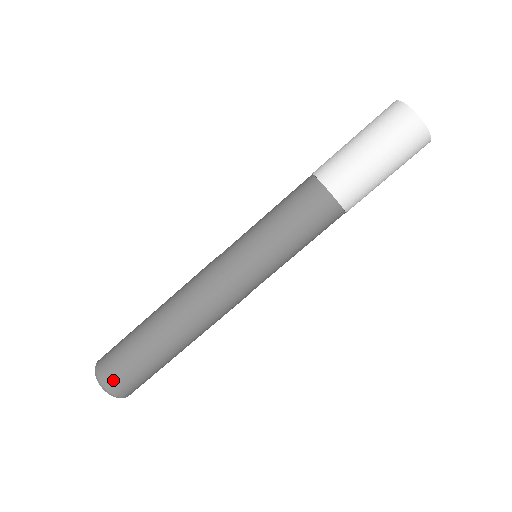
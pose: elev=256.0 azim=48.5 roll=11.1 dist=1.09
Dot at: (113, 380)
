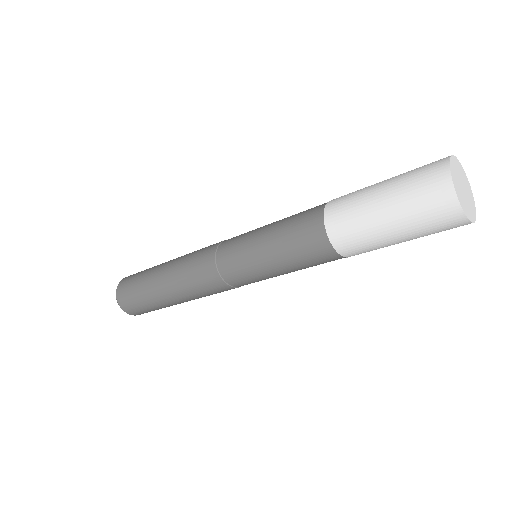
Dot at: (139, 314)
